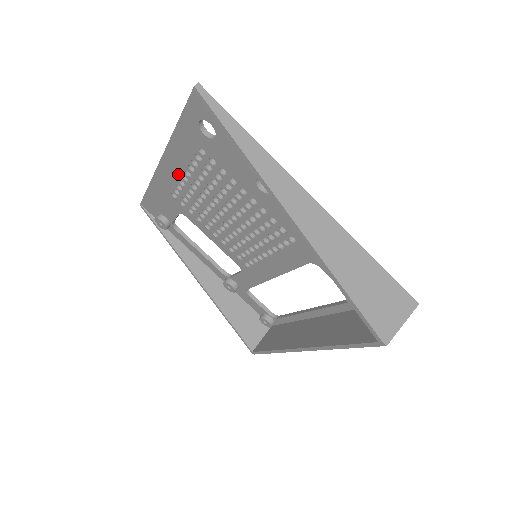
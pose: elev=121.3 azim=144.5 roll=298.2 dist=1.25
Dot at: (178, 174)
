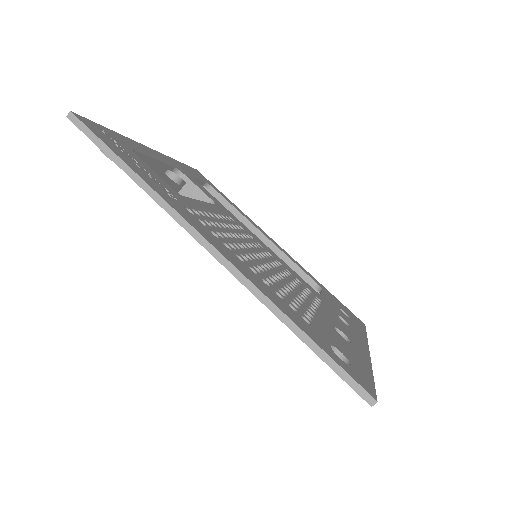
Dot at: occluded
